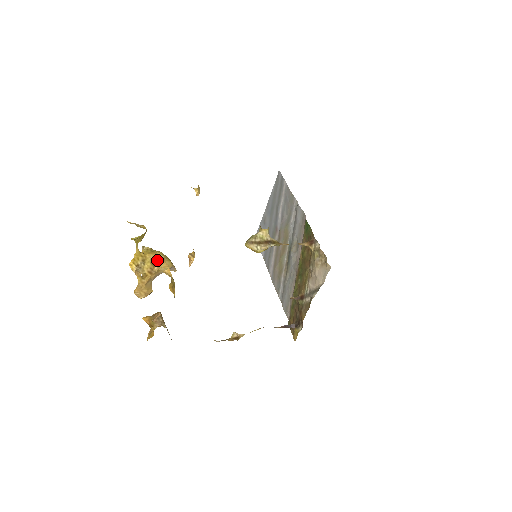
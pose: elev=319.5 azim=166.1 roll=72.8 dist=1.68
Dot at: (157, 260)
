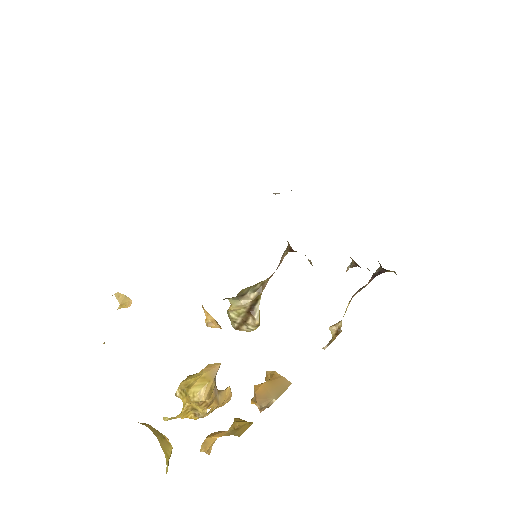
Dot at: (199, 402)
